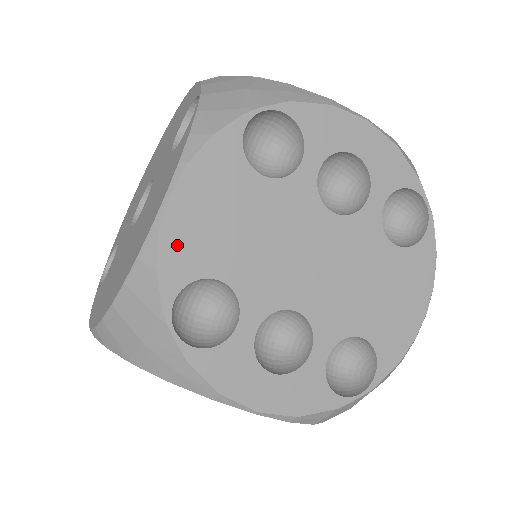
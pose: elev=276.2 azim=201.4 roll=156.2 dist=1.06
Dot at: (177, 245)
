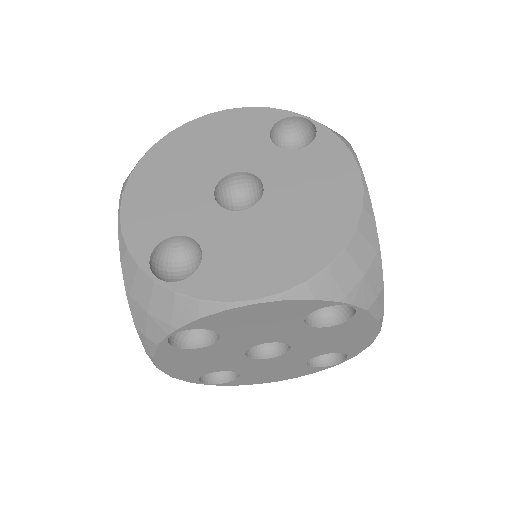
Dot at: occluded
